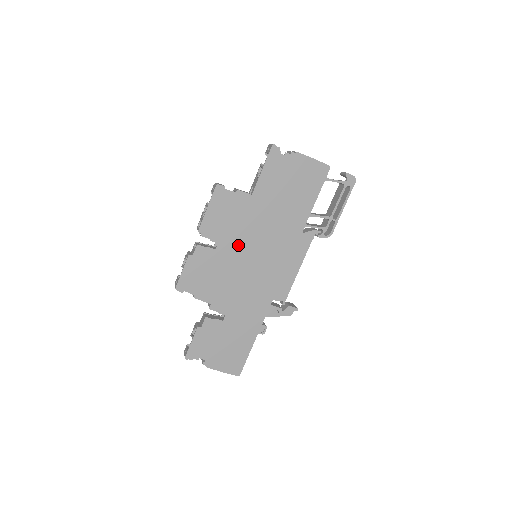
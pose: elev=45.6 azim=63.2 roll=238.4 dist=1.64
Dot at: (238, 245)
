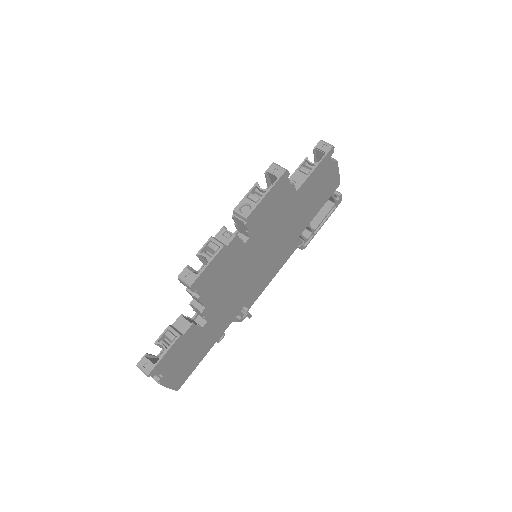
Dot at: (259, 243)
